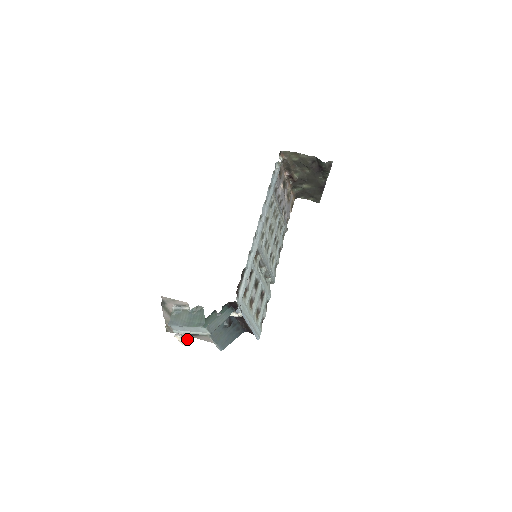
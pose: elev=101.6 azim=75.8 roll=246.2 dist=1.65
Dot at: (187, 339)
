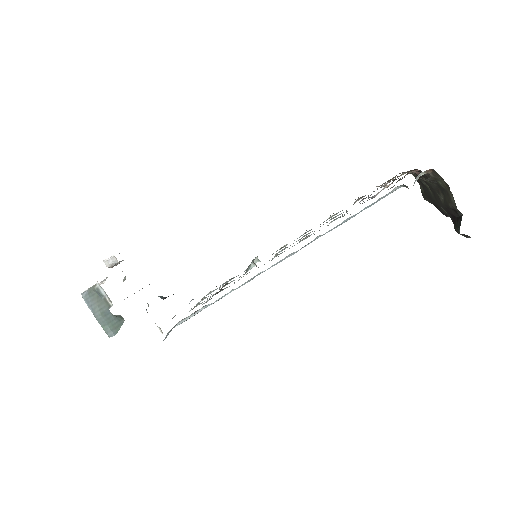
Dot at: occluded
